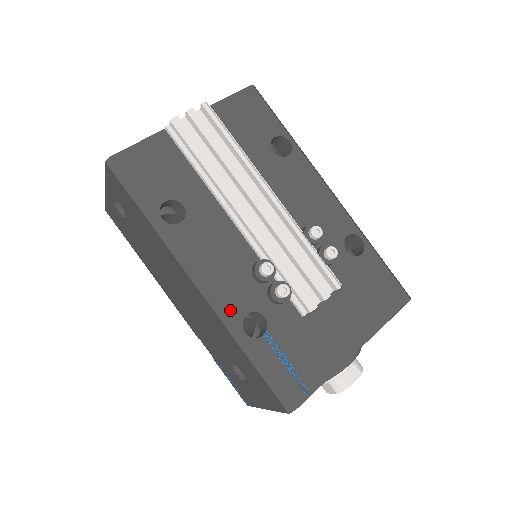
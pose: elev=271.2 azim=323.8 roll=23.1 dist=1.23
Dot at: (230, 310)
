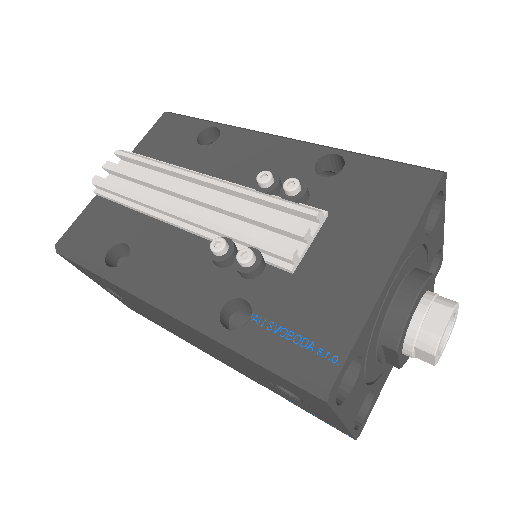
Dot at: (201, 313)
